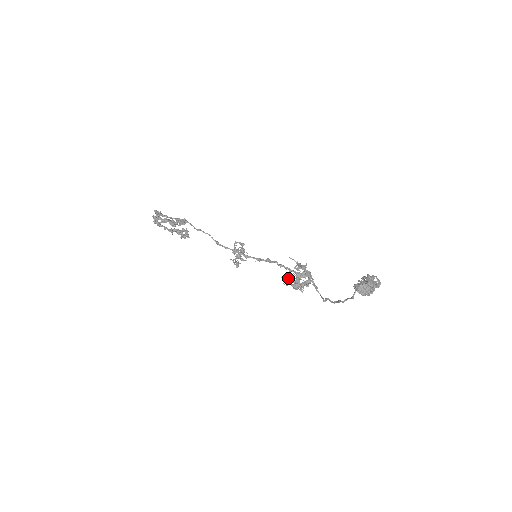
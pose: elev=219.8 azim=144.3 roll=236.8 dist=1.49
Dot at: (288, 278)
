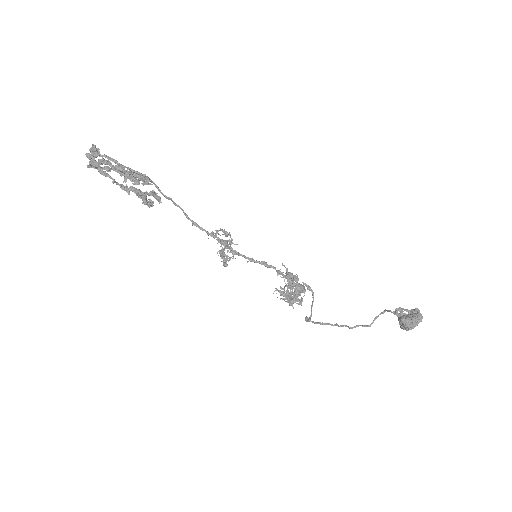
Dot at: (276, 288)
